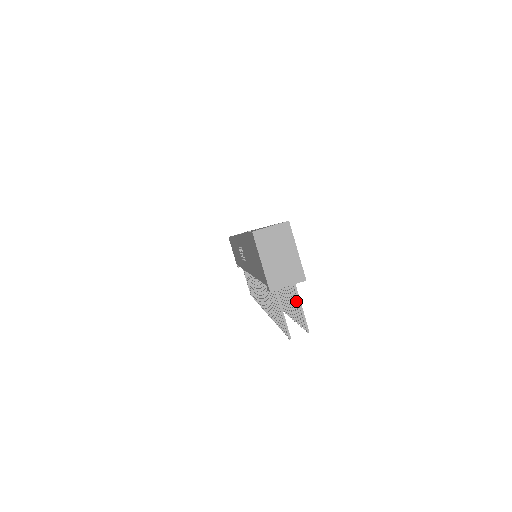
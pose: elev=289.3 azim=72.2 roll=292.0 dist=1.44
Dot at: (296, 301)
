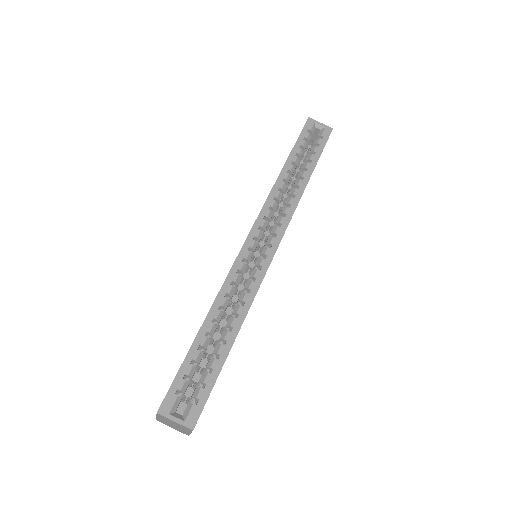
Dot at: occluded
